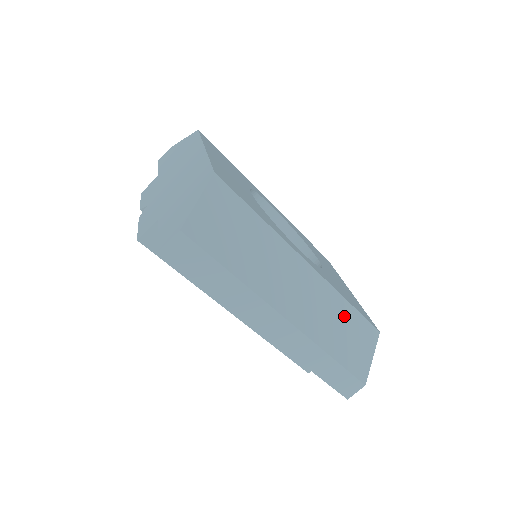
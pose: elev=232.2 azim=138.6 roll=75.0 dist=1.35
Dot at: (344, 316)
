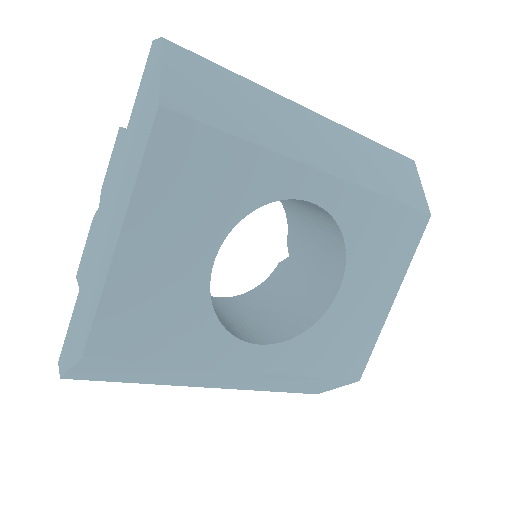
Dot at: (299, 381)
